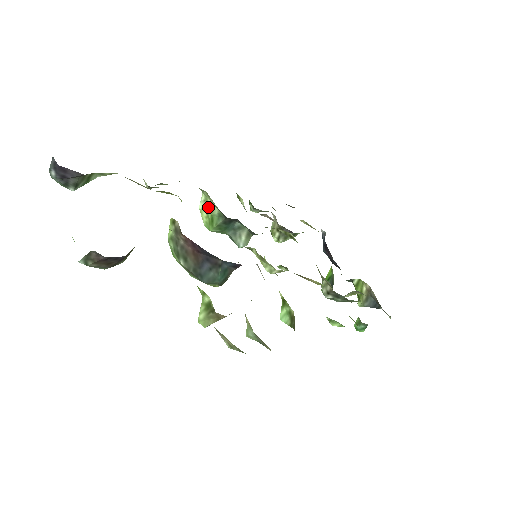
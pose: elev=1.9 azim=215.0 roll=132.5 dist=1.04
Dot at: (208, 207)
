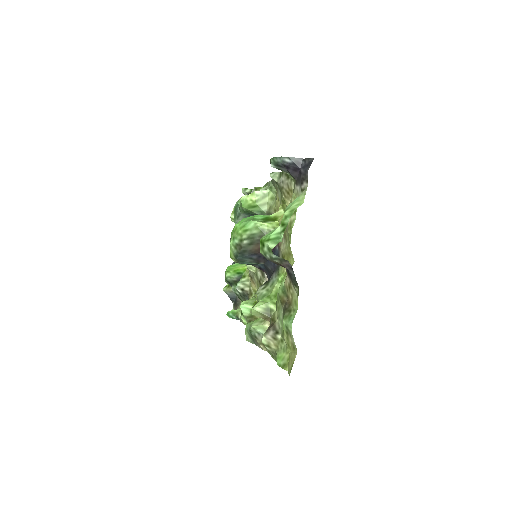
Dot at: (262, 200)
